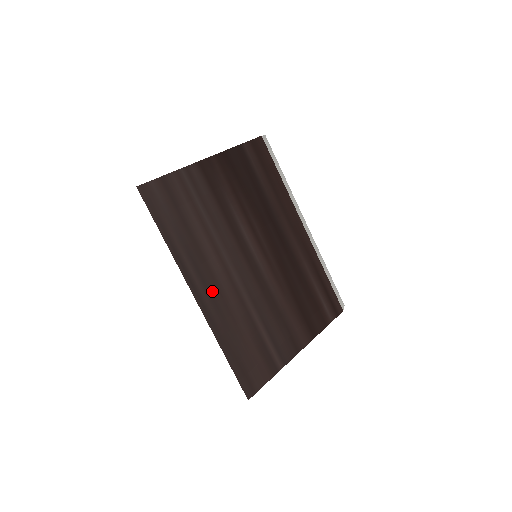
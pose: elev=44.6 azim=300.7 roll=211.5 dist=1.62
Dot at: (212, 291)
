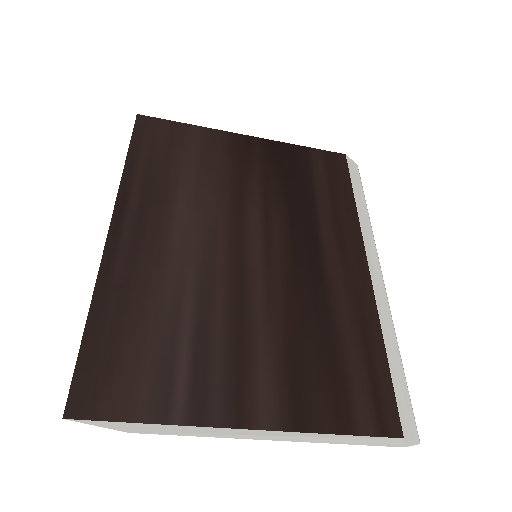
Dot at: (142, 237)
